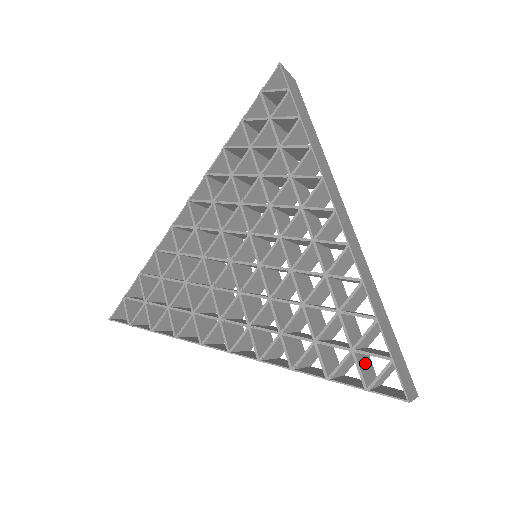
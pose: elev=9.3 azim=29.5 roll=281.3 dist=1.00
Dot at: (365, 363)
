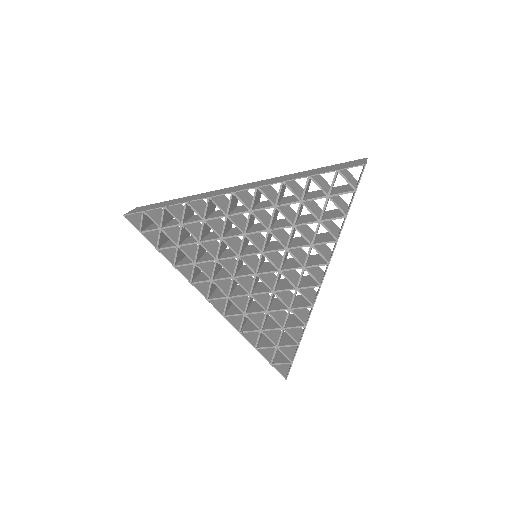
Dot at: occluded
